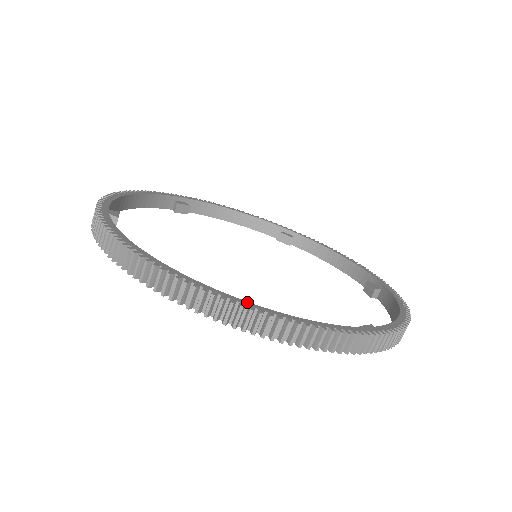
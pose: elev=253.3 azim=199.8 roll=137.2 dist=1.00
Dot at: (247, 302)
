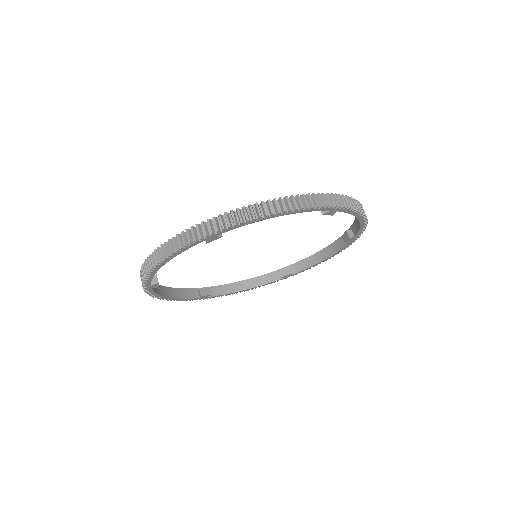
Dot at: (235, 212)
